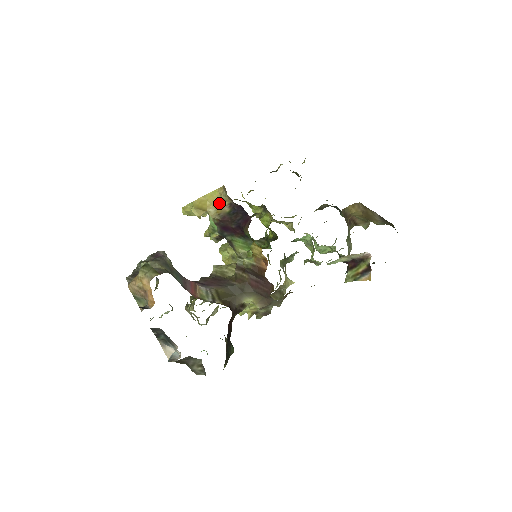
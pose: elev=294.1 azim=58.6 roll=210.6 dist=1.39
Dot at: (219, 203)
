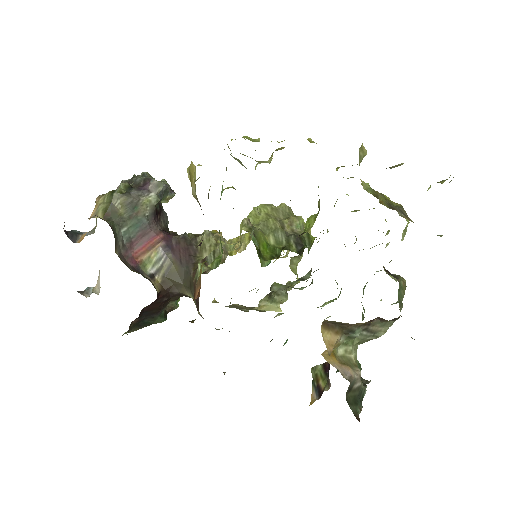
Dot at: occluded
